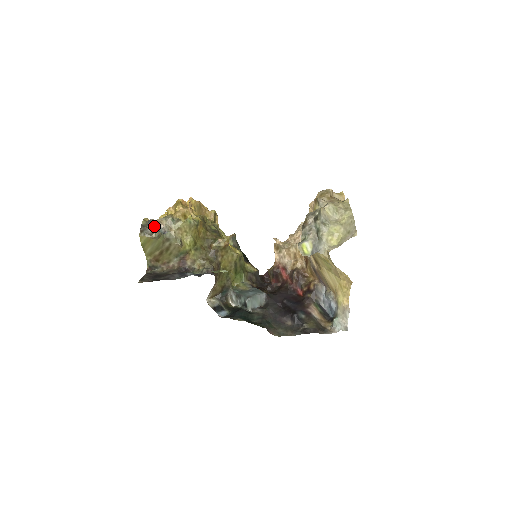
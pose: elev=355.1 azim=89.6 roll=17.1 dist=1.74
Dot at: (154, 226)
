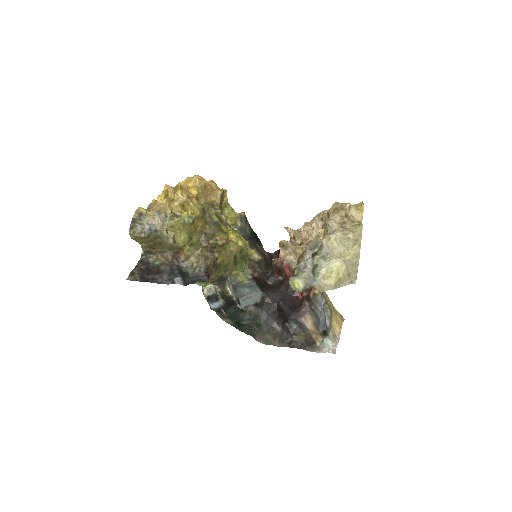
Dot at: (145, 222)
